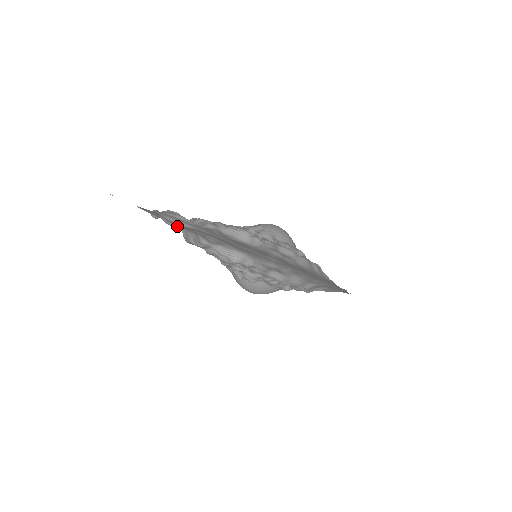
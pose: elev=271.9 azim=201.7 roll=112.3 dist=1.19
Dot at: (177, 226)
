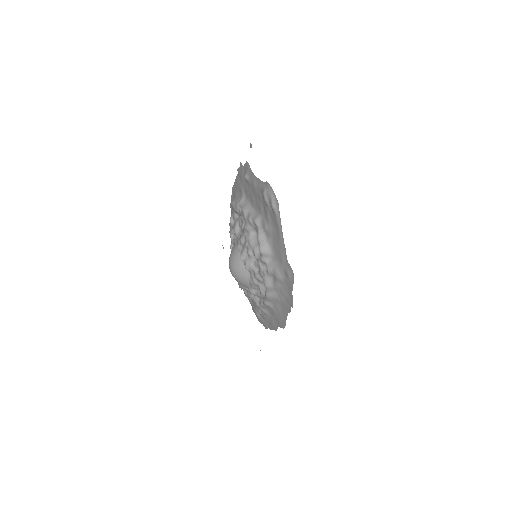
Dot at: (267, 203)
